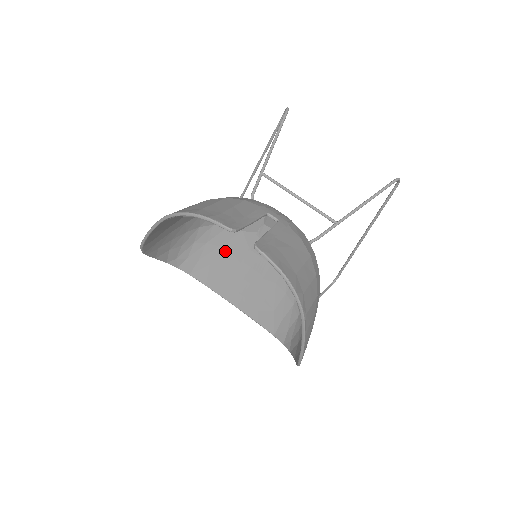
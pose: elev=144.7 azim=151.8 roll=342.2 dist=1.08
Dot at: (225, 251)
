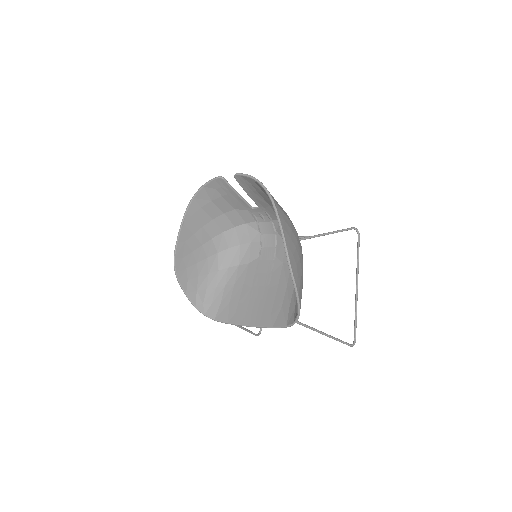
Dot at: (239, 285)
